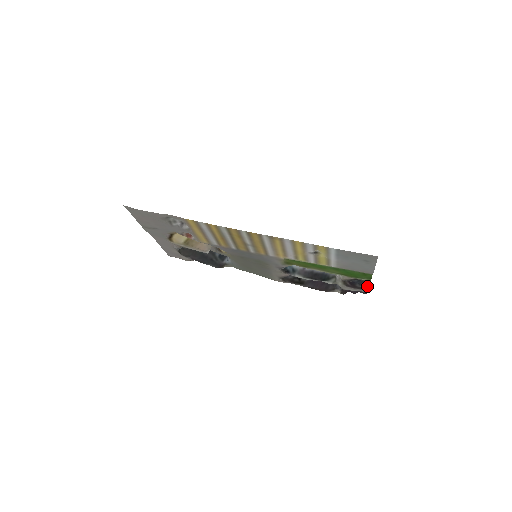
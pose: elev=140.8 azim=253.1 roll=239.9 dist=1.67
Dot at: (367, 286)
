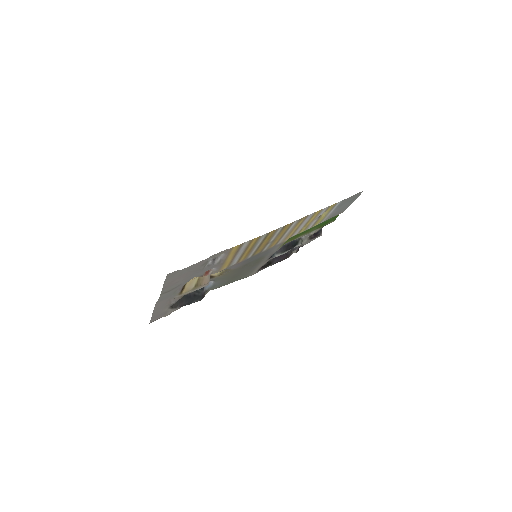
Dot at: (321, 231)
